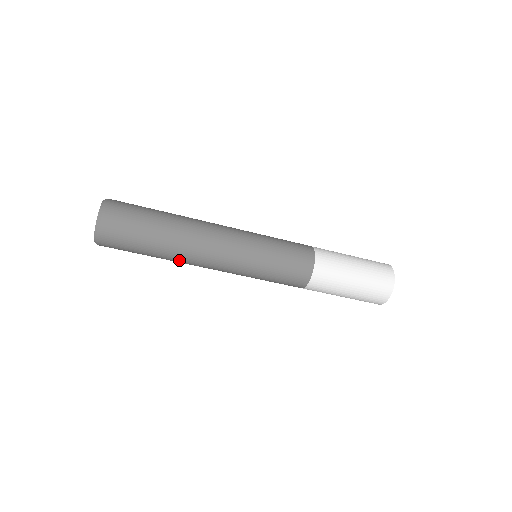
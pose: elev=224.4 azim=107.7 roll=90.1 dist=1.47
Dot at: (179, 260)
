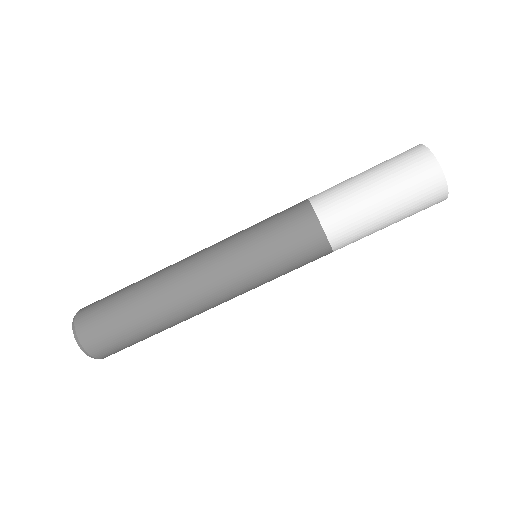
Dot at: (173, 315)
